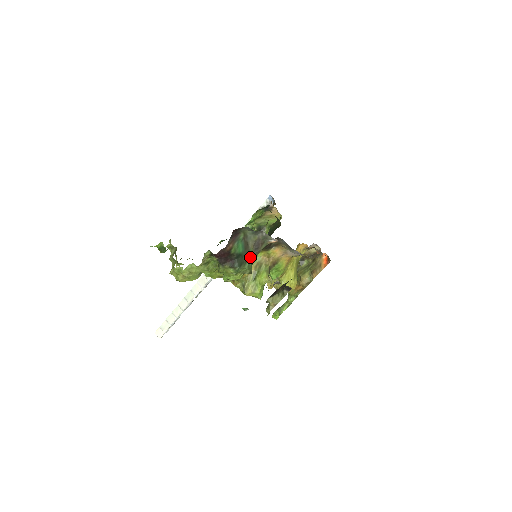
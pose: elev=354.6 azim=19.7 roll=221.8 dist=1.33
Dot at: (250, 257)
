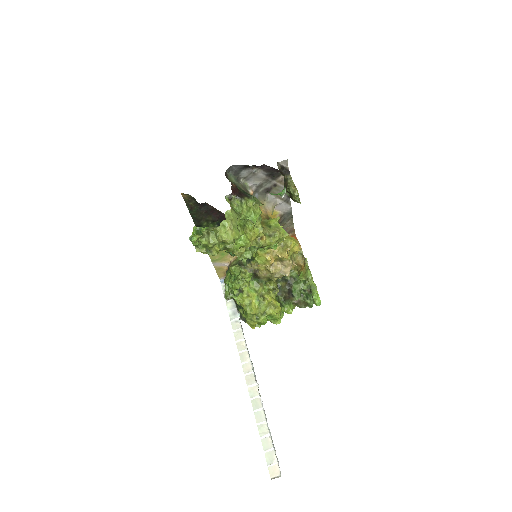
Dot at: occluded
